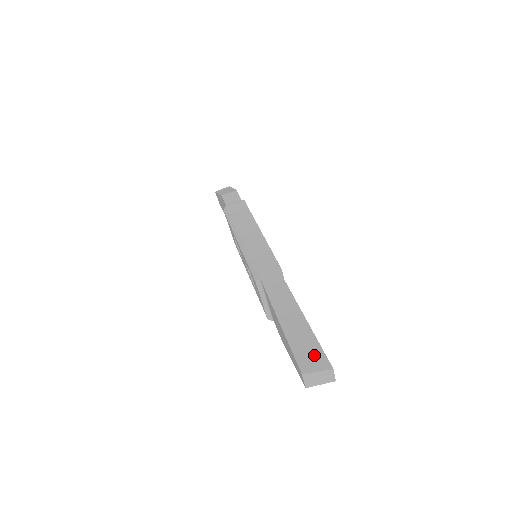
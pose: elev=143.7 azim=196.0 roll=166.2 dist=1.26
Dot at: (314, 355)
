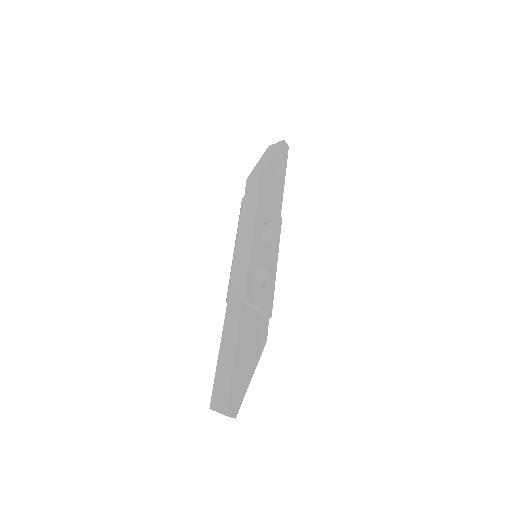
Dot at: (222, 397)
